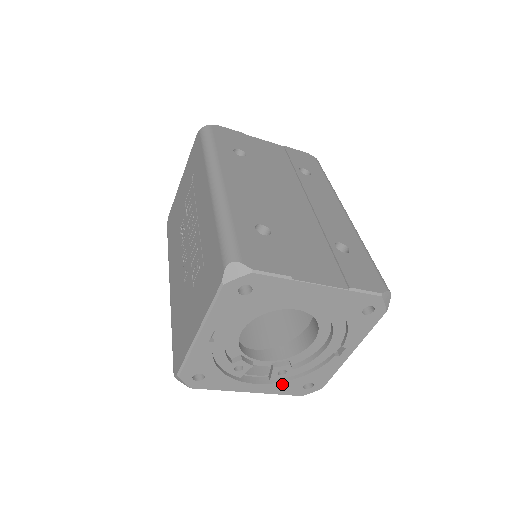
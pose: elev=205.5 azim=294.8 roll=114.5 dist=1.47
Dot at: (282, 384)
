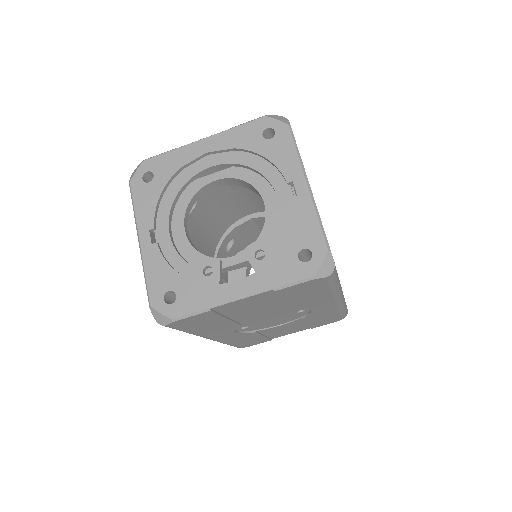
Dot at: (270, 267)
